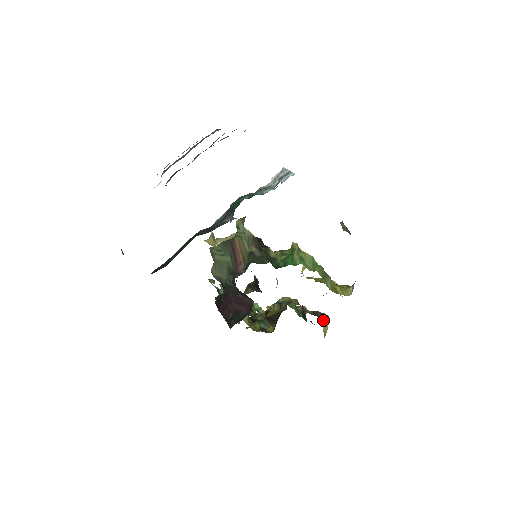
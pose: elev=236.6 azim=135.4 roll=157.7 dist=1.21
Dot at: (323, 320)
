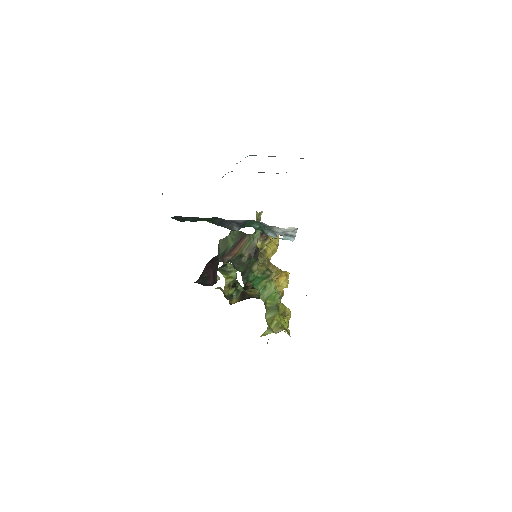
Dot at: occluded
